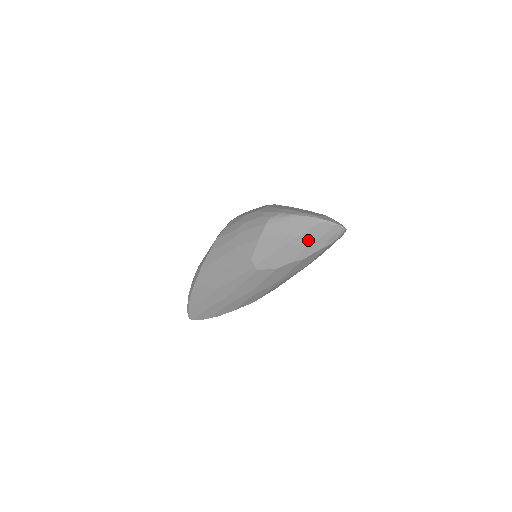
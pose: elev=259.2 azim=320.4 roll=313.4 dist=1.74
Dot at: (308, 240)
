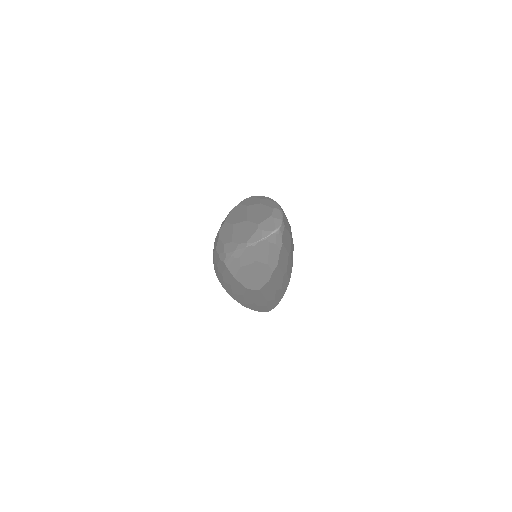
Dot at: (263, 258)
